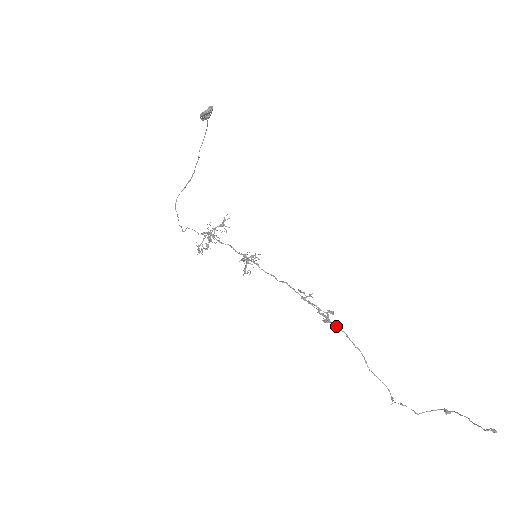
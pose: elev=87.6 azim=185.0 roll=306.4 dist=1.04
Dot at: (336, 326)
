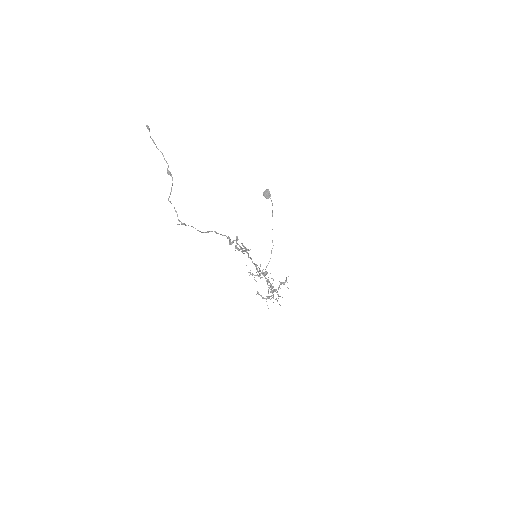
Dot at: (228, 238)
